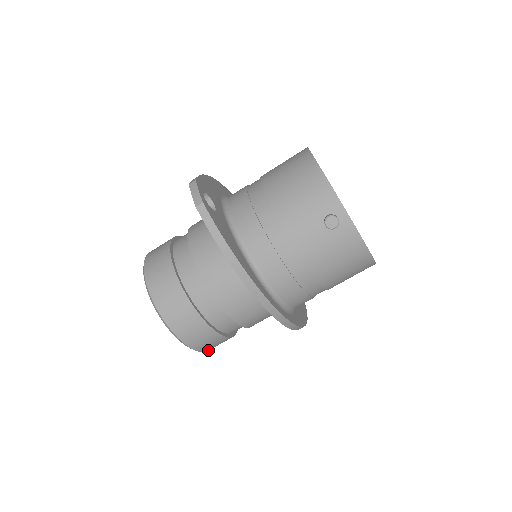
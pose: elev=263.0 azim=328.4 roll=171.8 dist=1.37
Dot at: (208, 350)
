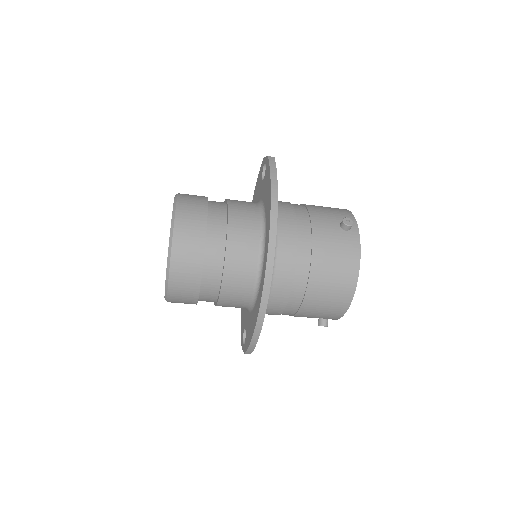
Dot at: (169, 283)
